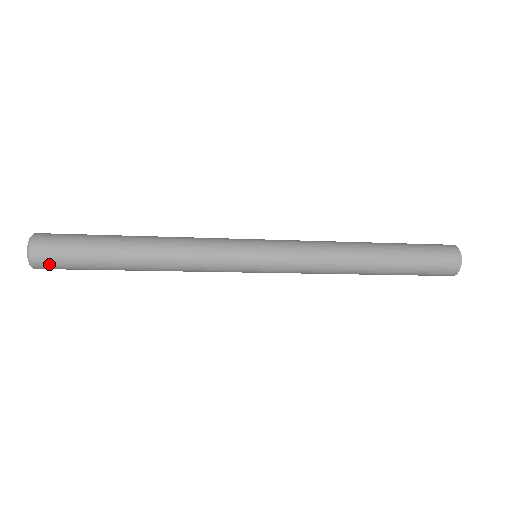
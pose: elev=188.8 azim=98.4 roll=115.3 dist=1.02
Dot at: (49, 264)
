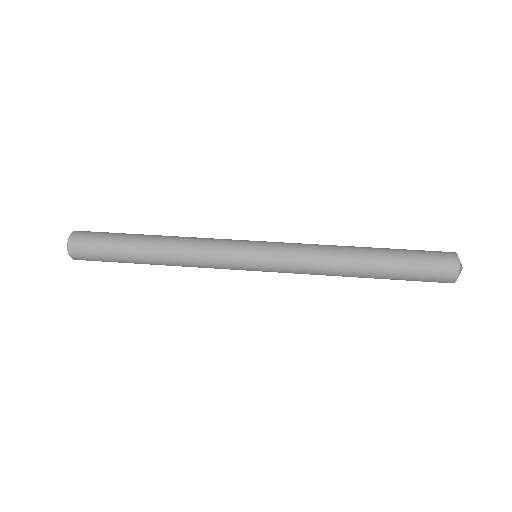
Dot at: occluded
